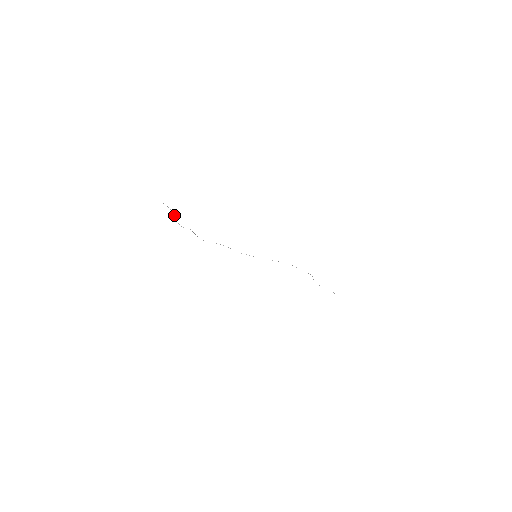
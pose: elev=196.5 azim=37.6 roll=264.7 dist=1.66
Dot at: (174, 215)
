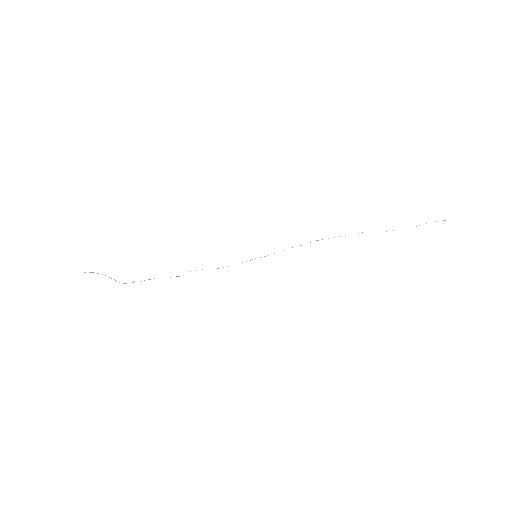
Dot at: occluded
